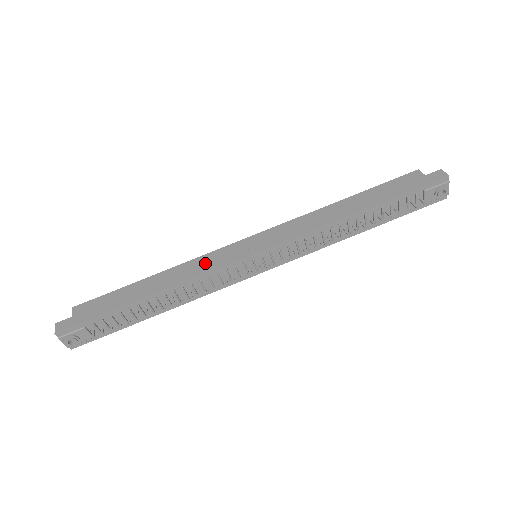
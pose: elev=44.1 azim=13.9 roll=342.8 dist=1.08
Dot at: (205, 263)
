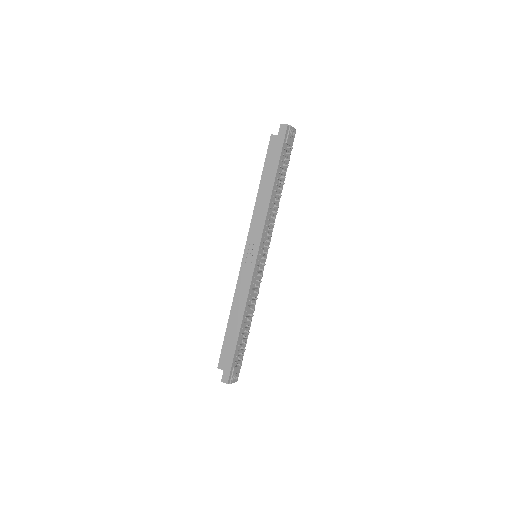
Dot at: (243, 286)
